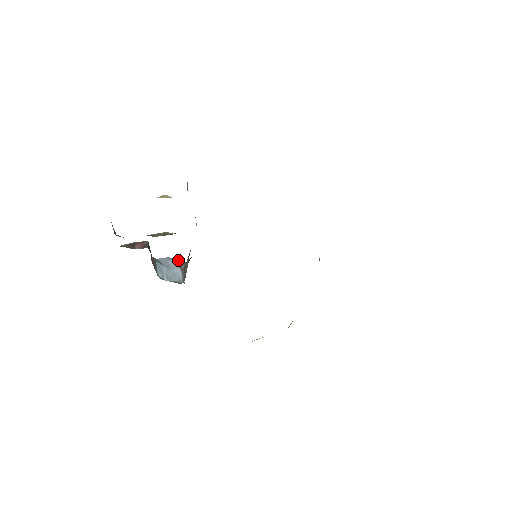
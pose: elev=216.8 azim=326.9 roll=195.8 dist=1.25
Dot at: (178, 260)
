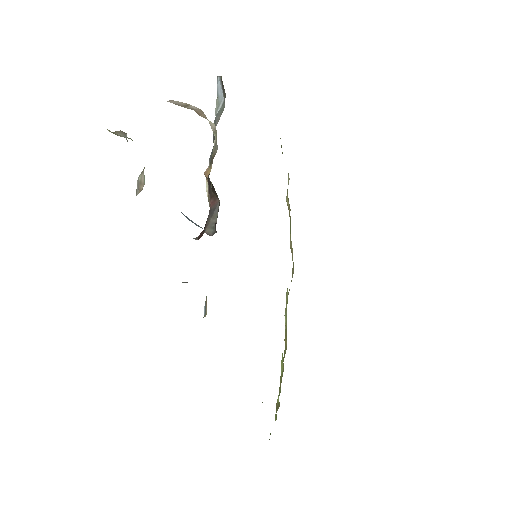
Dot at: occluded
